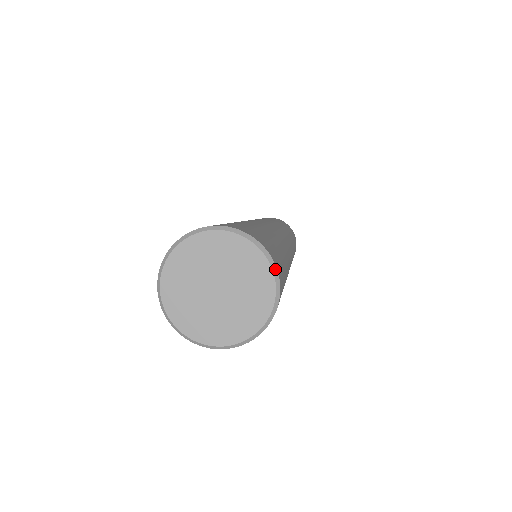
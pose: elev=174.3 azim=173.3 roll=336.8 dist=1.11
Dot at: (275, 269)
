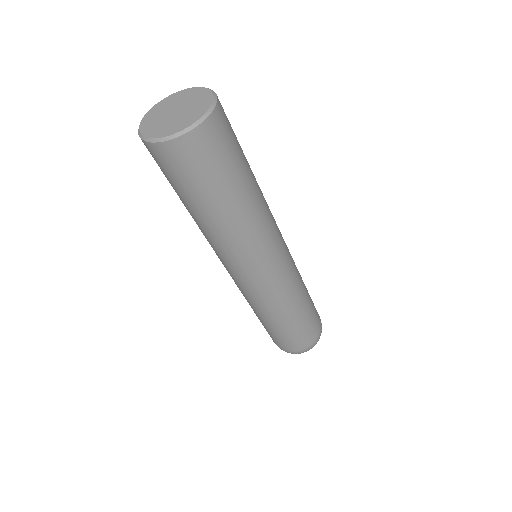
Dot at: (215, 104)
